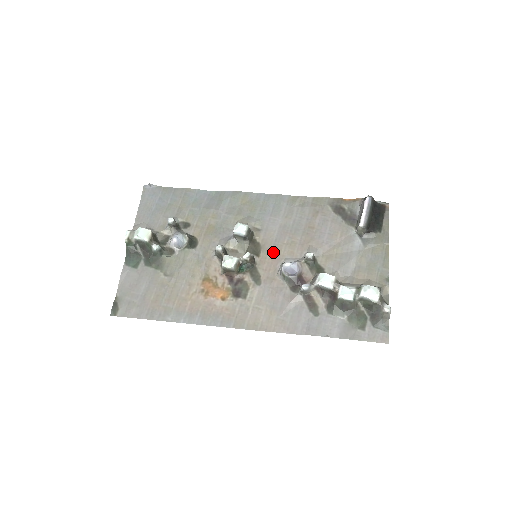
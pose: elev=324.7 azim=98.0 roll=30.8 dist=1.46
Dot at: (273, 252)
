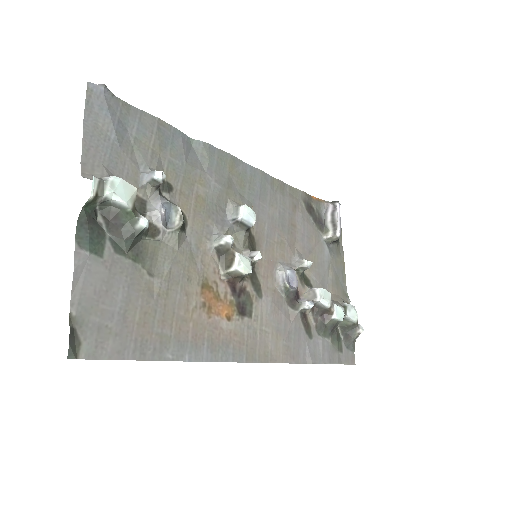
Dot at: (267, 252)
